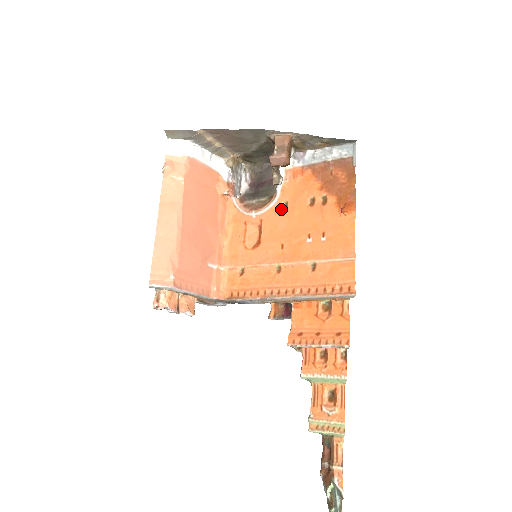
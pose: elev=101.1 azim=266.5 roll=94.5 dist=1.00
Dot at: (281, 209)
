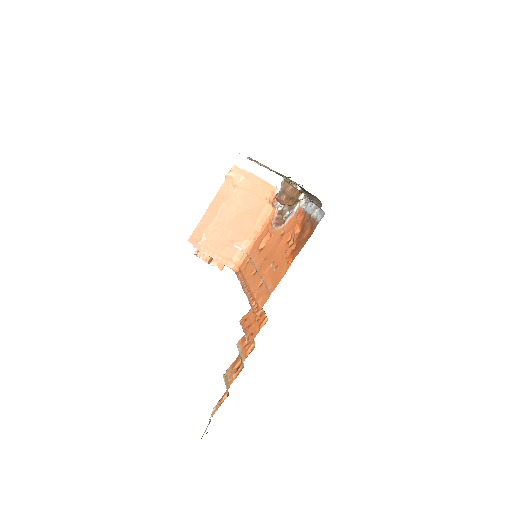
Dot at: (281, 233)
